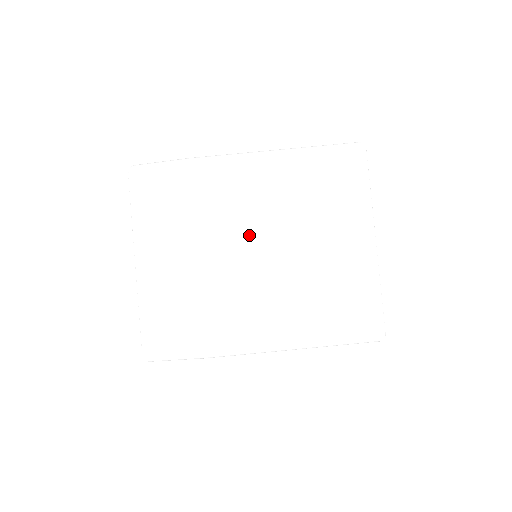
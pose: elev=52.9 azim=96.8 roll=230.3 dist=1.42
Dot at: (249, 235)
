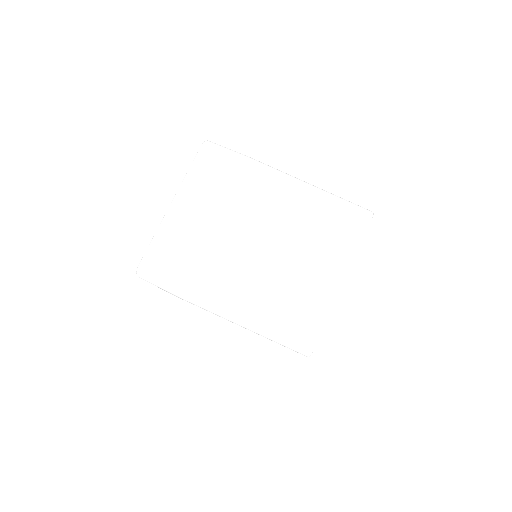
Dot at: (258, 229)
